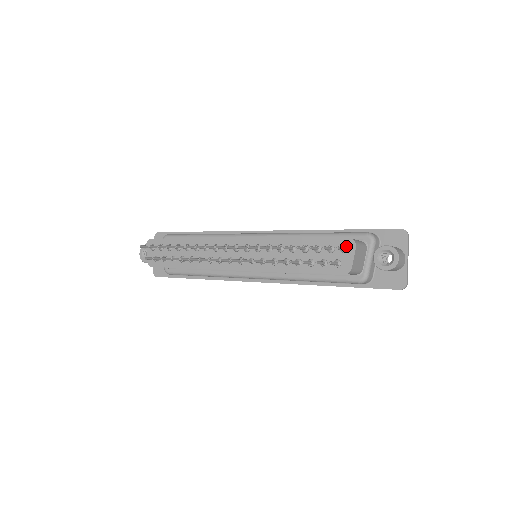
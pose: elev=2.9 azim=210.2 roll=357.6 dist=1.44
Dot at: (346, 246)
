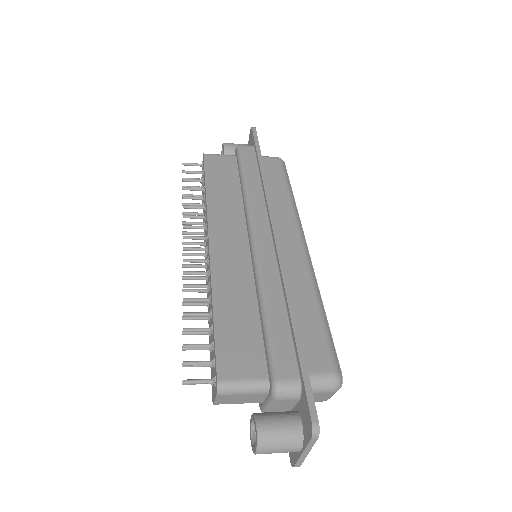
Dot at: (216, 381)
